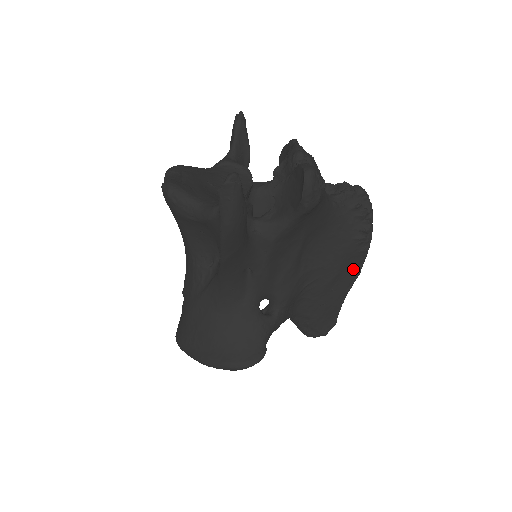
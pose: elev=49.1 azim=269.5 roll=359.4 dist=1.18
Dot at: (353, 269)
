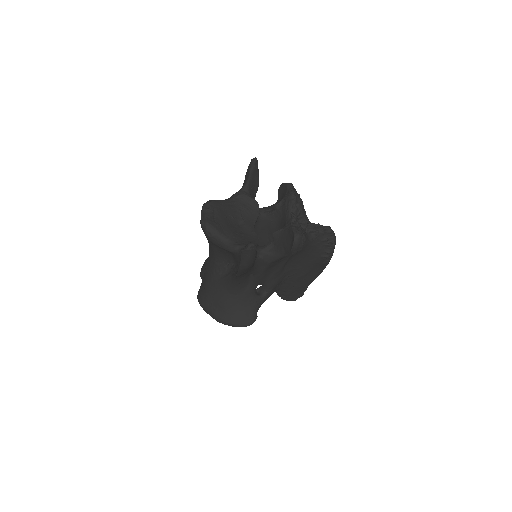
Dot at: (318, 270)
